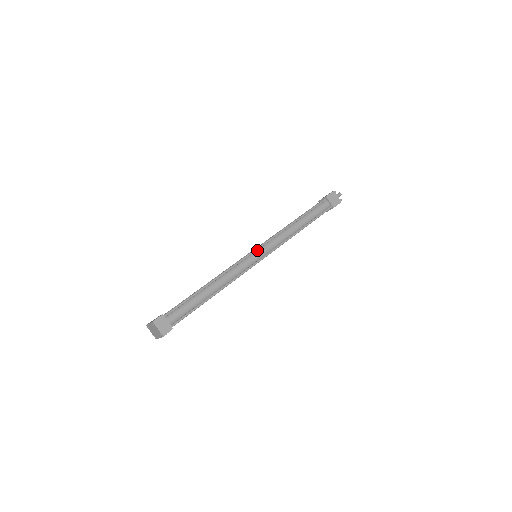
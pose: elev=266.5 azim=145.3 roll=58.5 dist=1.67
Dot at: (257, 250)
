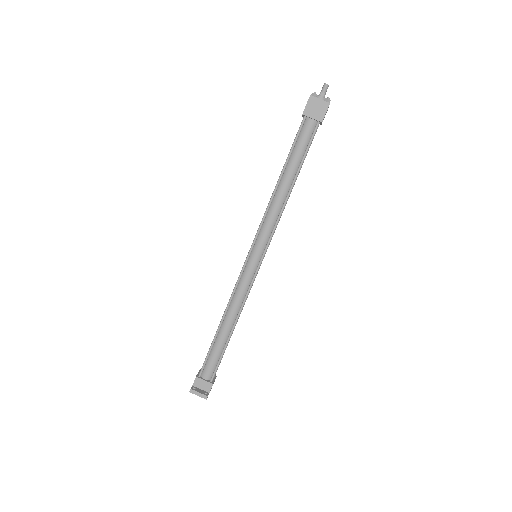
Dot at: (251, 252)
